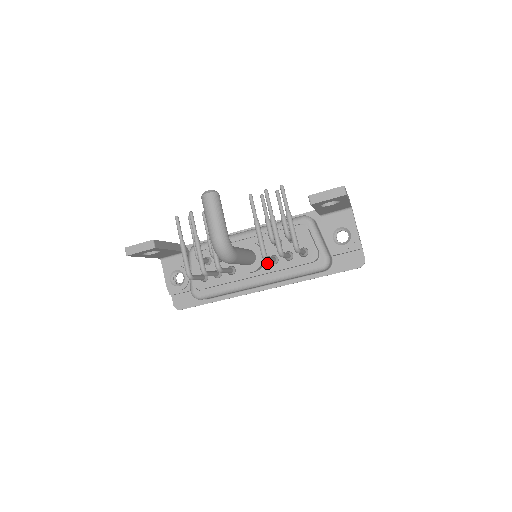
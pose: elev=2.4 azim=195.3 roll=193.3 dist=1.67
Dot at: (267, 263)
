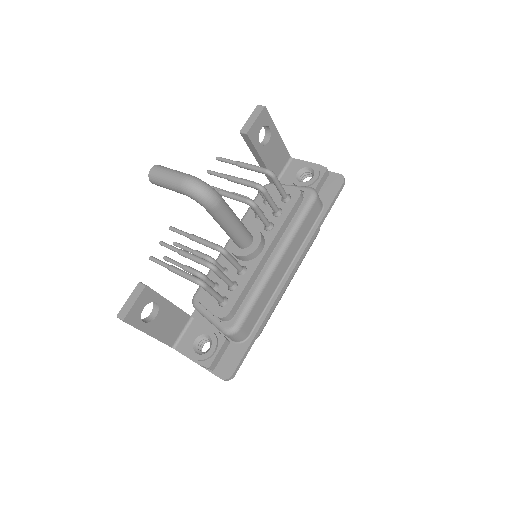
Dot at: (266, 234)
